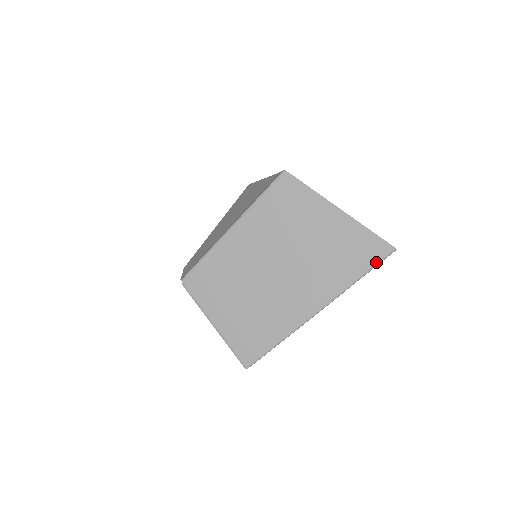
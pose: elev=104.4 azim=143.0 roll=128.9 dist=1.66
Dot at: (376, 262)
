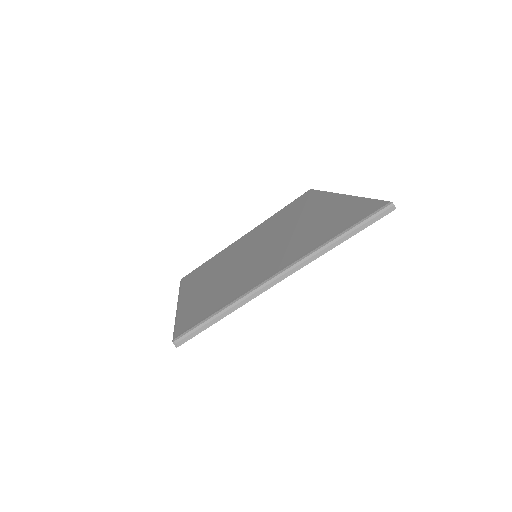
Dot at: (364, 218)
